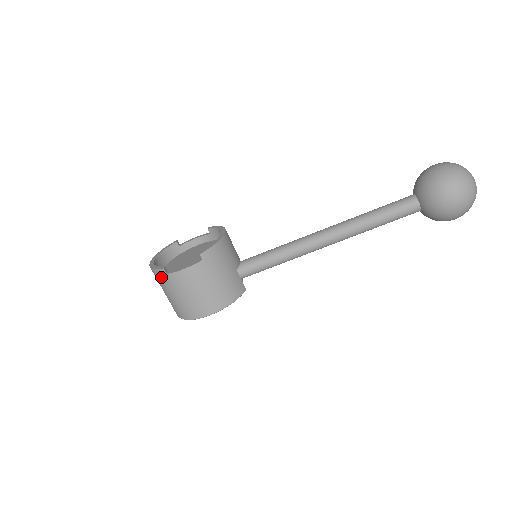
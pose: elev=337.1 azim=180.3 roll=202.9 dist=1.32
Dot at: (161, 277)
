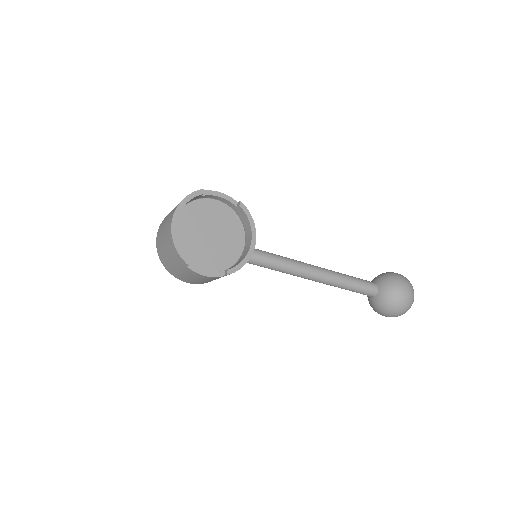
Dot at: (178, 259)
